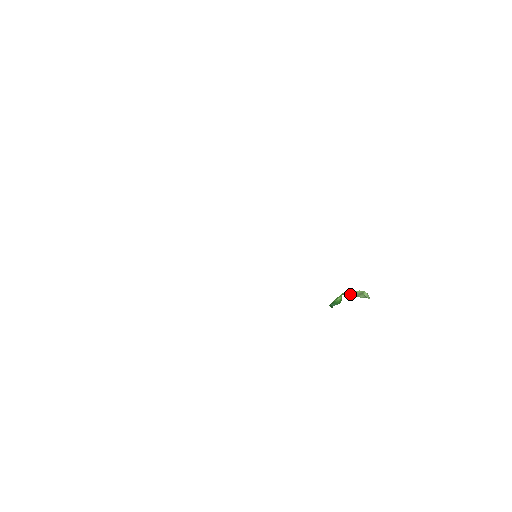
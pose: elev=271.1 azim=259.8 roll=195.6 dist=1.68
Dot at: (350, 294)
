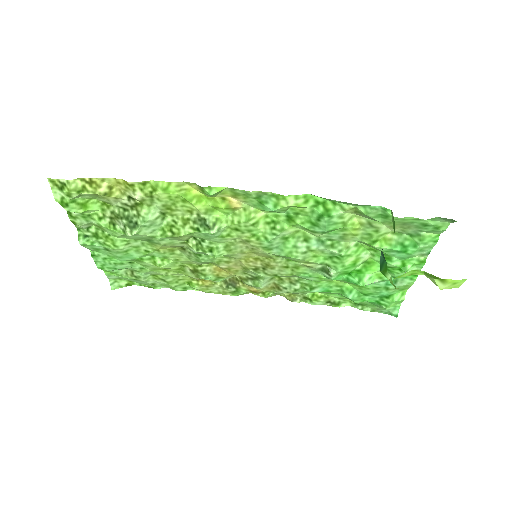
Dot at: occluded
